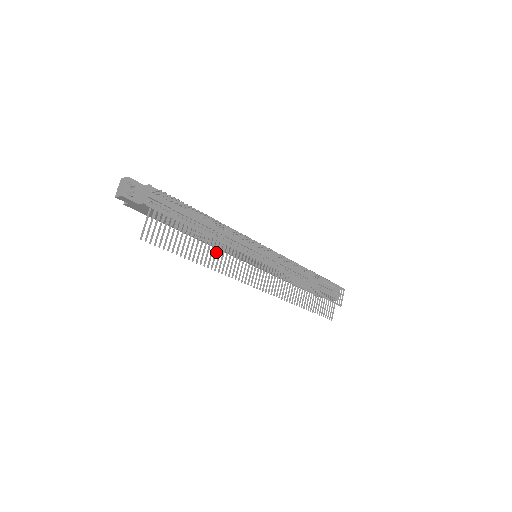
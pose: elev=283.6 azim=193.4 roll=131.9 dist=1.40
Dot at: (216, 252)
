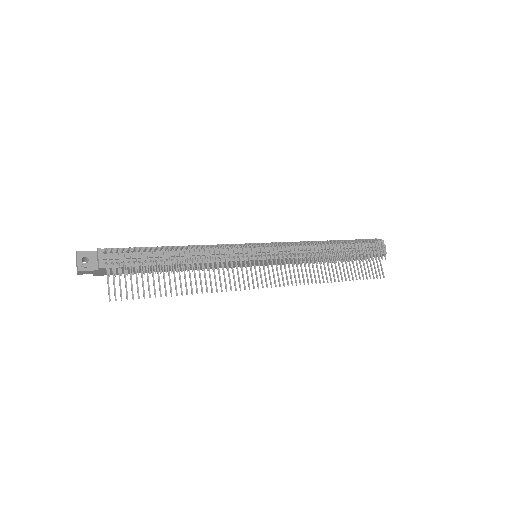
Dot at: (200, 275)
